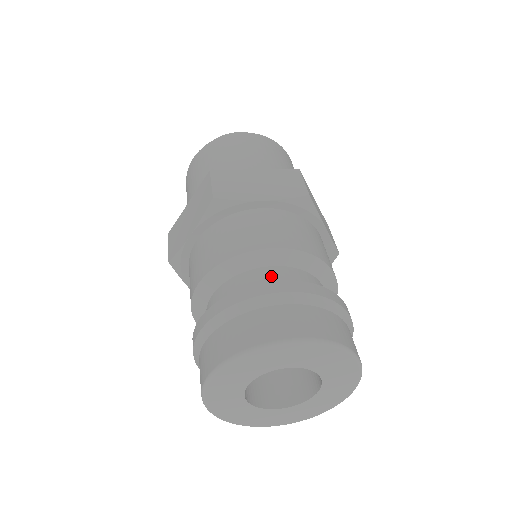
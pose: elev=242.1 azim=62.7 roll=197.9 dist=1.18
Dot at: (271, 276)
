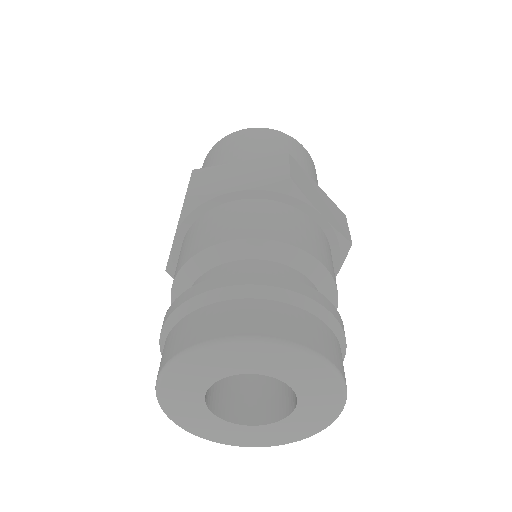
Dot at: occluded
